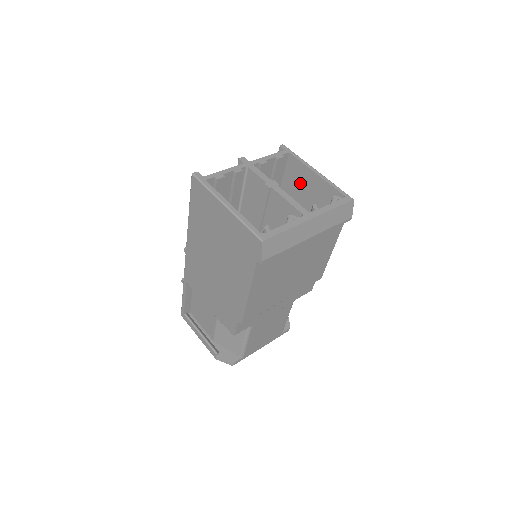
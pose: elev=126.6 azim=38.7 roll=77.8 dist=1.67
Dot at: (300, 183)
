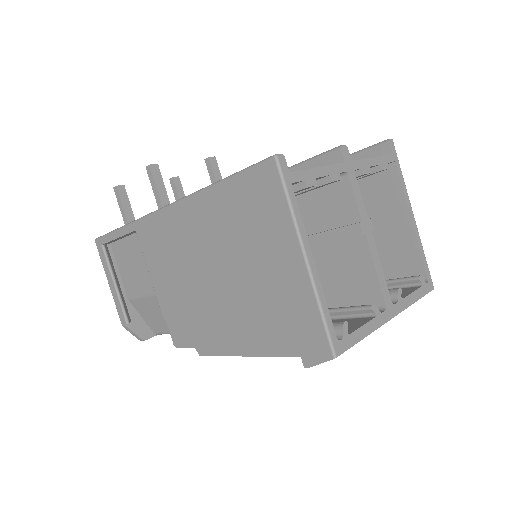
Dot at: (376, 207)
